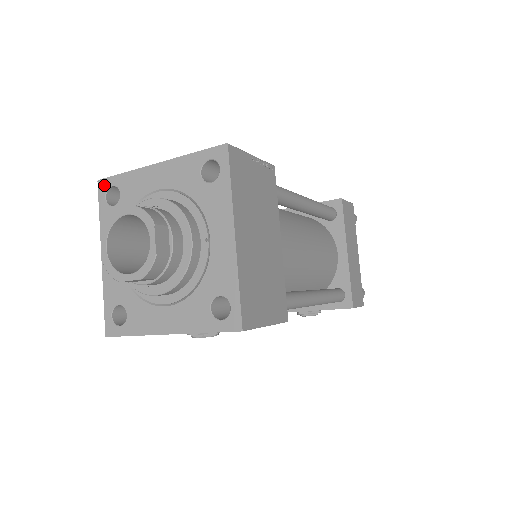
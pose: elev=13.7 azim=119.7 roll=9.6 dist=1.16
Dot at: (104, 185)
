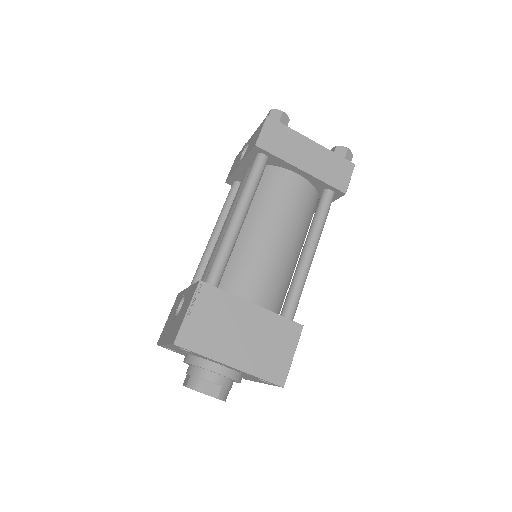
Dot at: occluded
